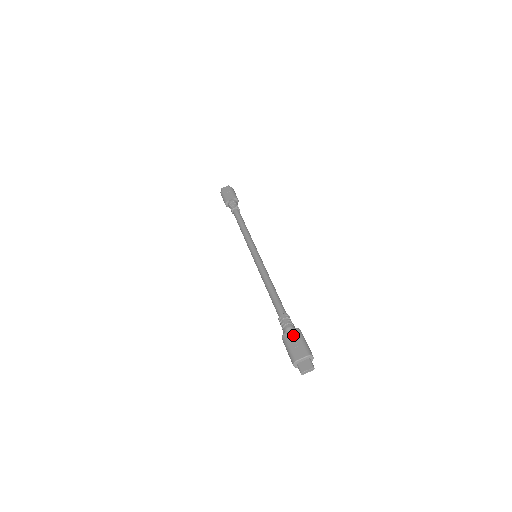
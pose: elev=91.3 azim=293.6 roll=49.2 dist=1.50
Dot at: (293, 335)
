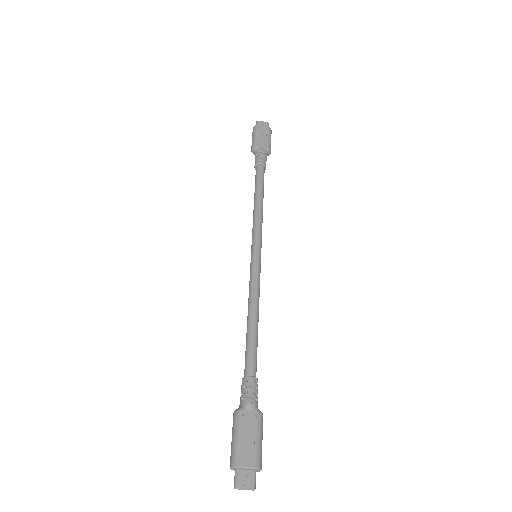
Dot at: (251, 421)
